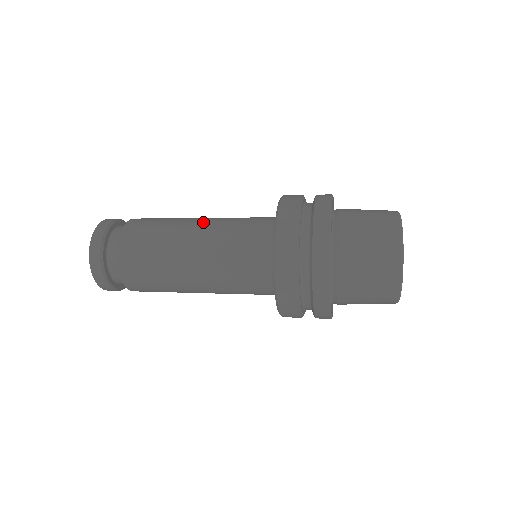
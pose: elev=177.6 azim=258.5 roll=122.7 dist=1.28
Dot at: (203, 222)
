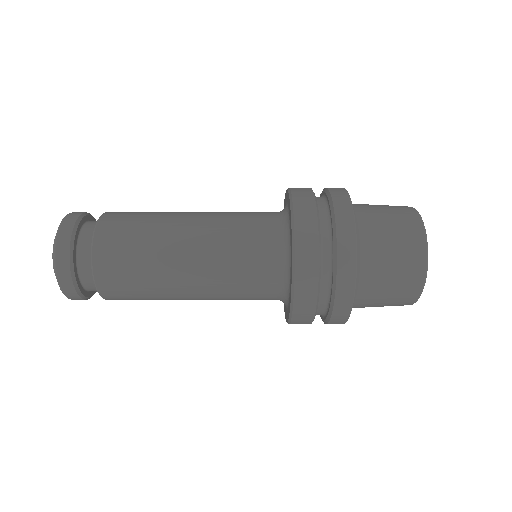
Dot at: occluded
